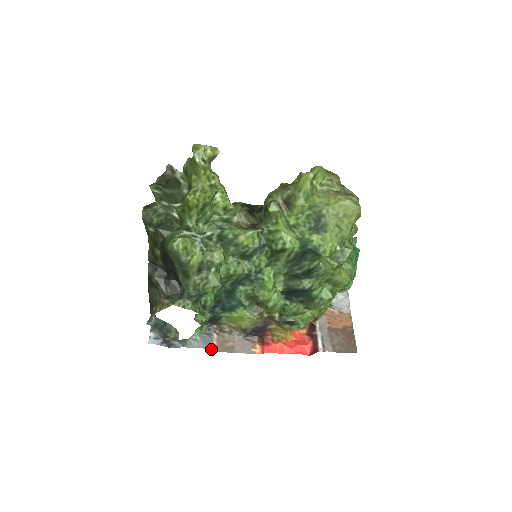
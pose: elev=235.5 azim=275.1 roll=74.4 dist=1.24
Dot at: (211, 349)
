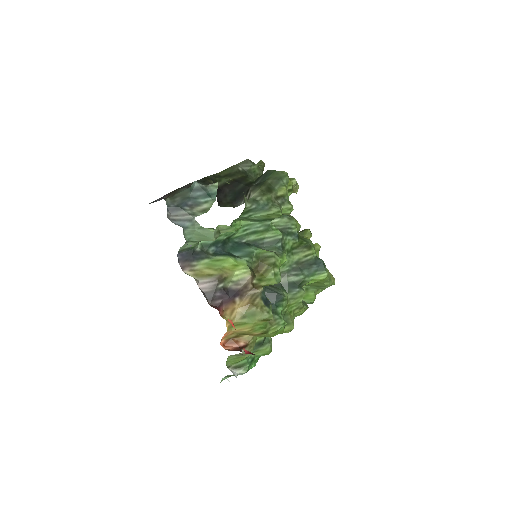
Dot at: occluded
